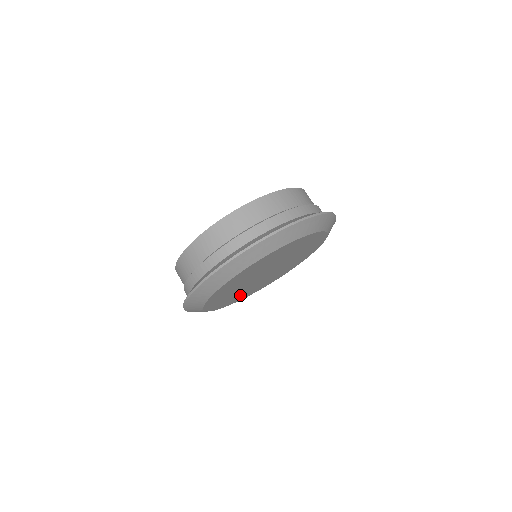
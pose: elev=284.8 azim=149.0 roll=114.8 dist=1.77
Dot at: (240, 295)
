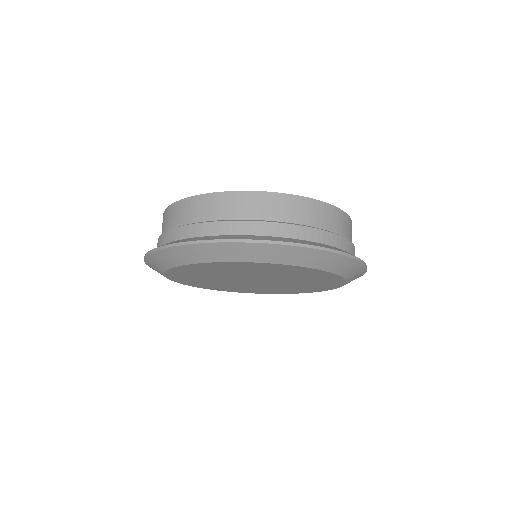
Dot at: (201, 281)
